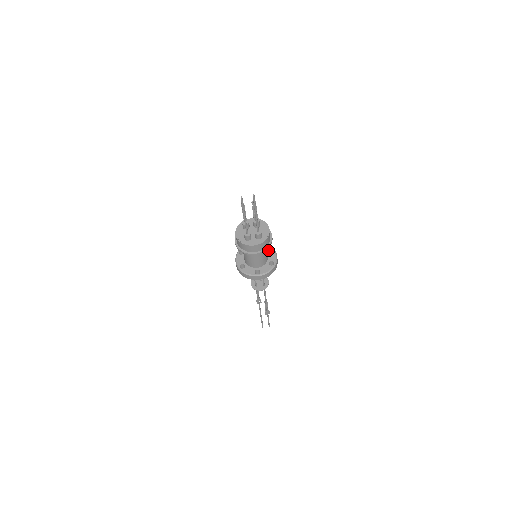
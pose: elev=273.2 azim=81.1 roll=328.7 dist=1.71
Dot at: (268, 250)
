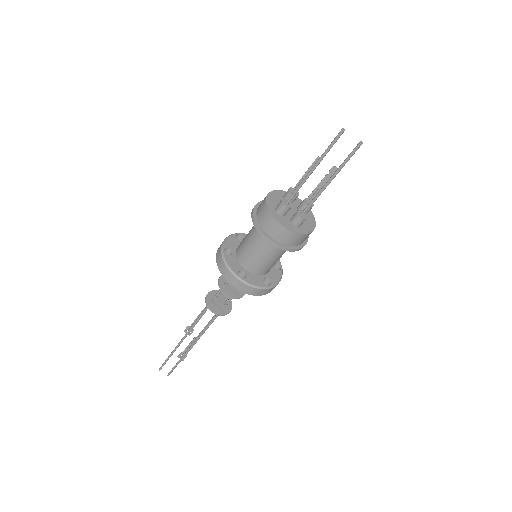
Dot at: occluded
